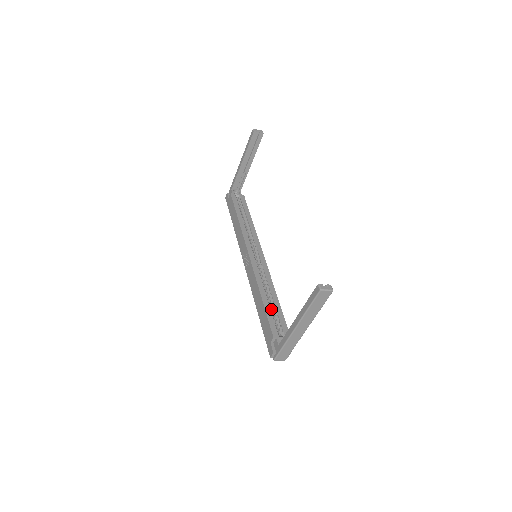
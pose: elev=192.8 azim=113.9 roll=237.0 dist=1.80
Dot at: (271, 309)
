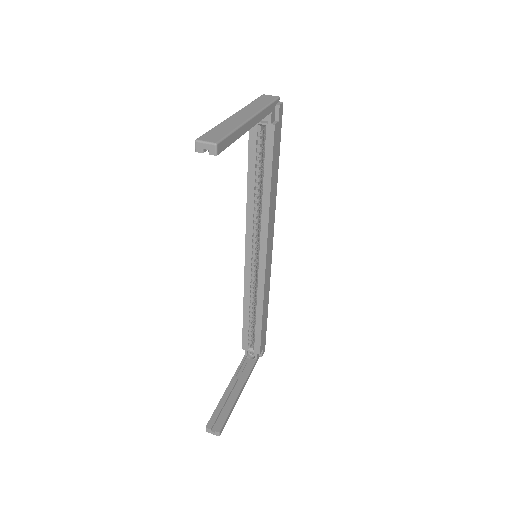
Dot at: (254, 320)
